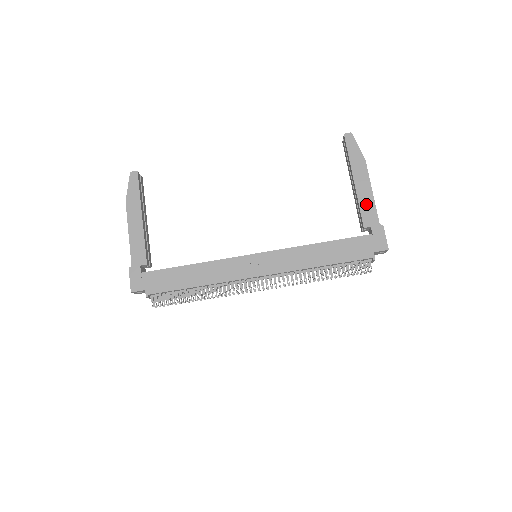
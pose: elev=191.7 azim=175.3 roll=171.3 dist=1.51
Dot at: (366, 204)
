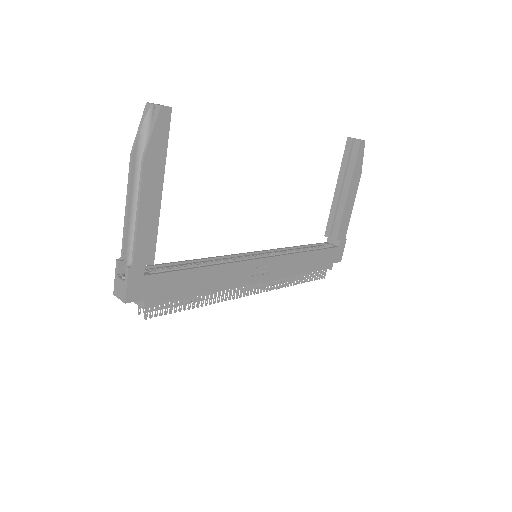
Dot at: (346, 218)
